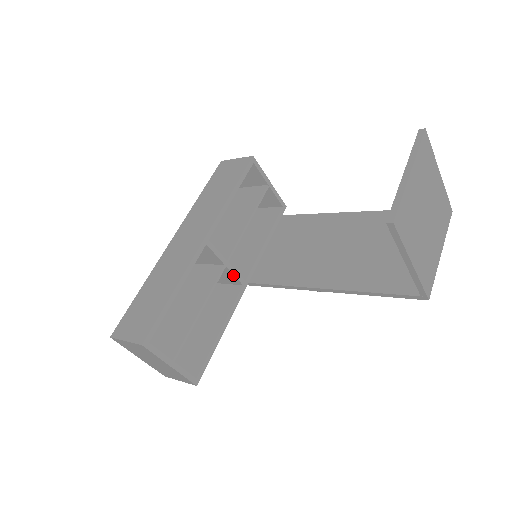
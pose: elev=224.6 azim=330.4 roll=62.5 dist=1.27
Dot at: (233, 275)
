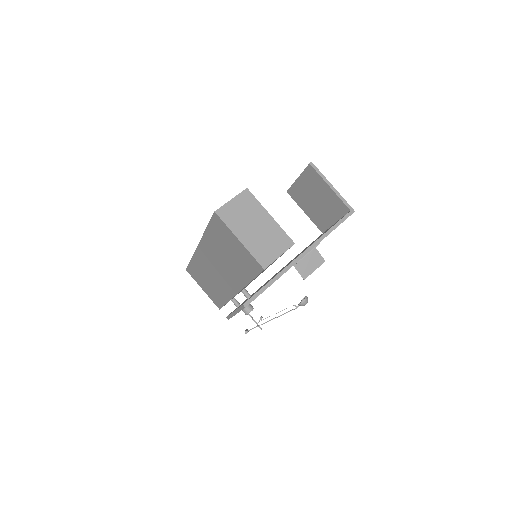
Dot at: occluded
